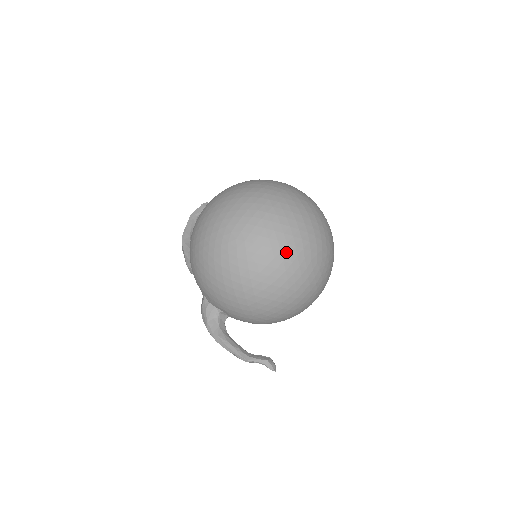
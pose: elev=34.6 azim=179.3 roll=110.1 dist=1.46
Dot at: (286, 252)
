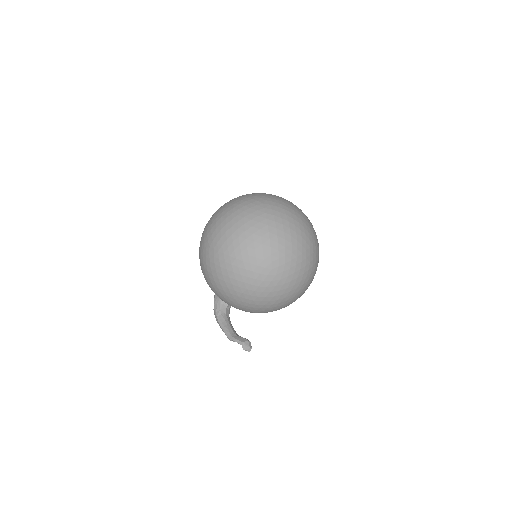
Dot at: (240, 260)
